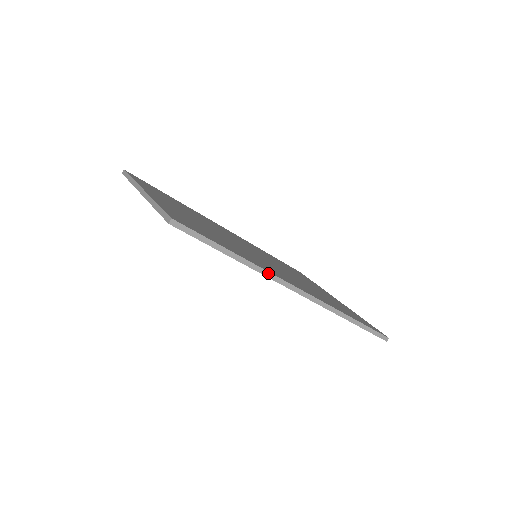
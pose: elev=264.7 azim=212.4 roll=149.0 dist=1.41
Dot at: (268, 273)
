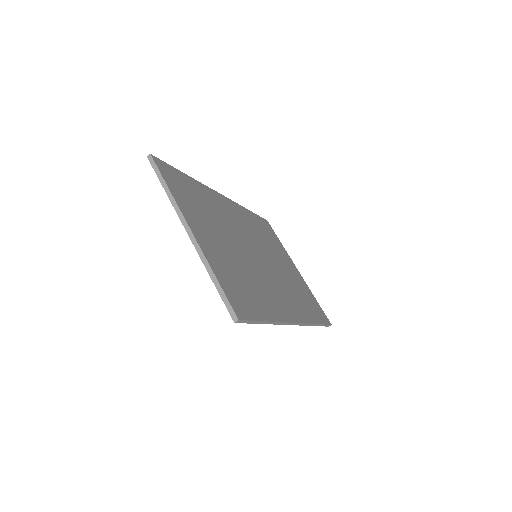
Dot at: (282, 323)
